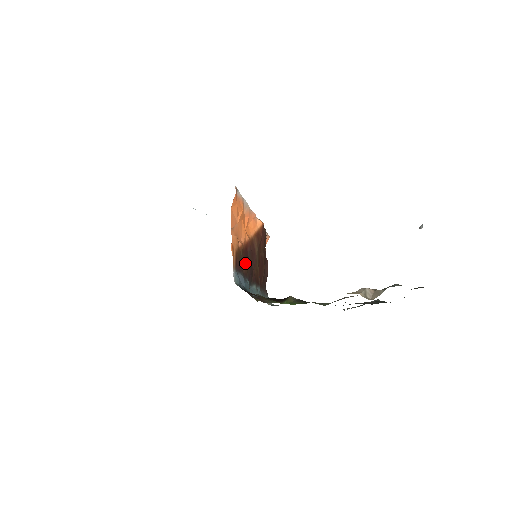
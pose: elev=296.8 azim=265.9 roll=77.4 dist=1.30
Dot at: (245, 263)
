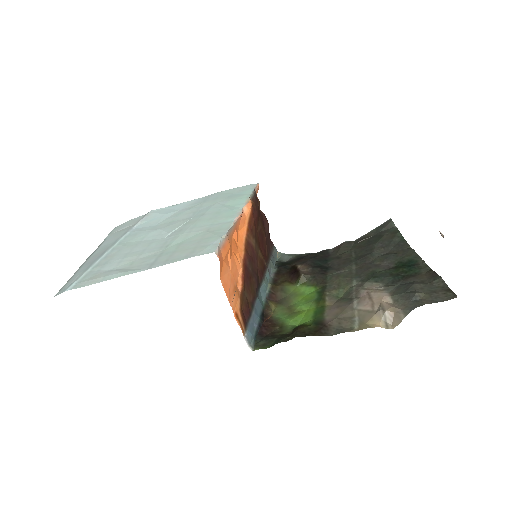
Dot at: (249, 289)
